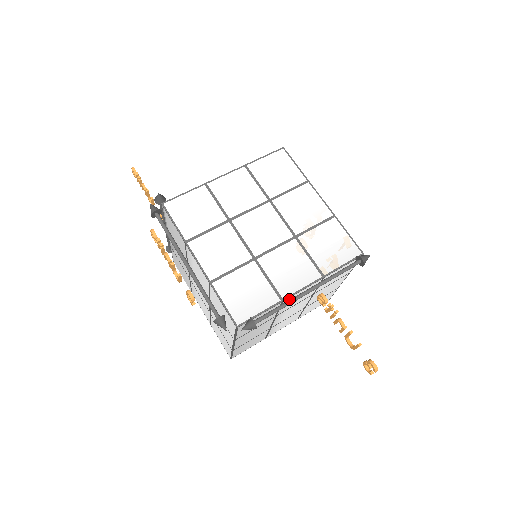
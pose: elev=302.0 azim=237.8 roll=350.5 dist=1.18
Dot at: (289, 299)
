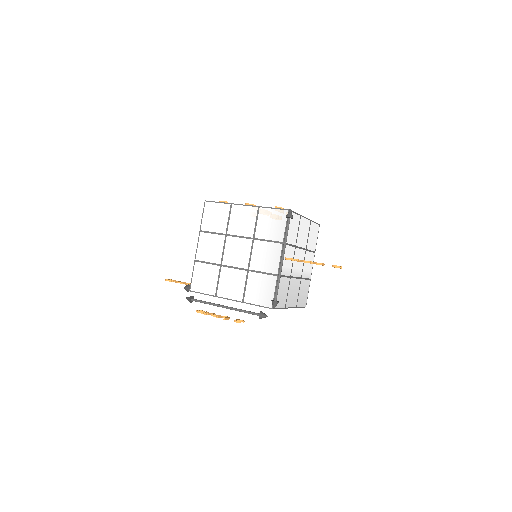
Dot at: occluded
